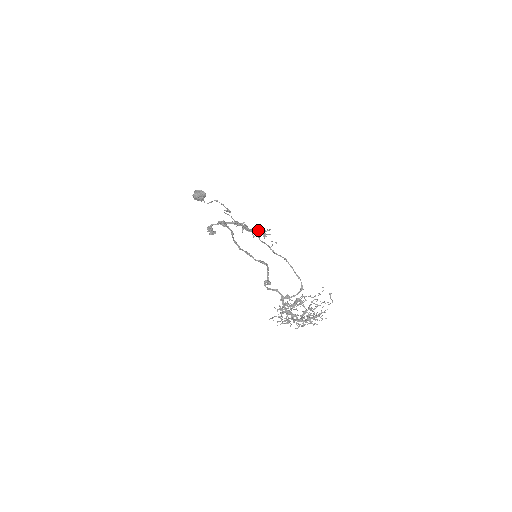
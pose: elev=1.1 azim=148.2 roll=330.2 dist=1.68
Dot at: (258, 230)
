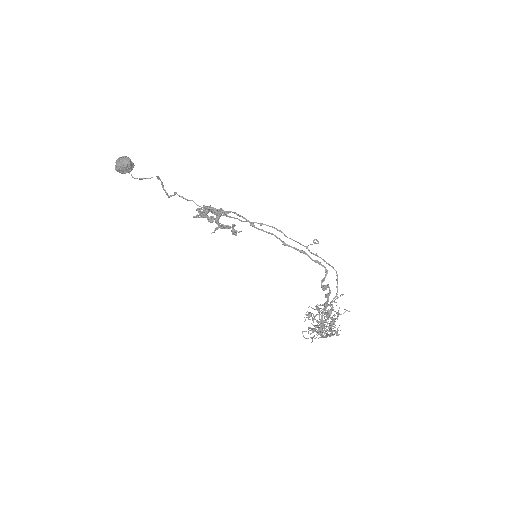
Dot at: (222, 225)
